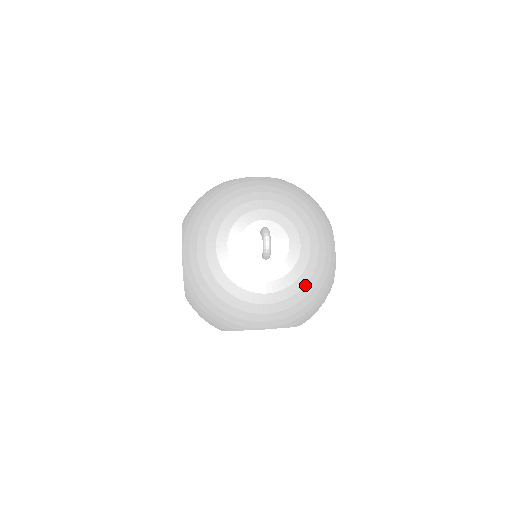
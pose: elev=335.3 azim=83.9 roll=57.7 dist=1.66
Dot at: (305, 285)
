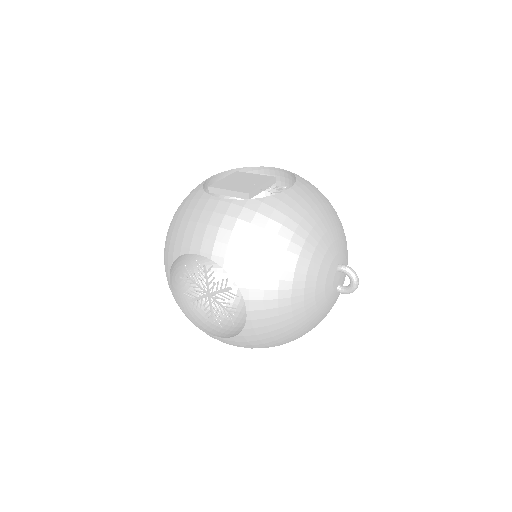
Dot at: occluded
